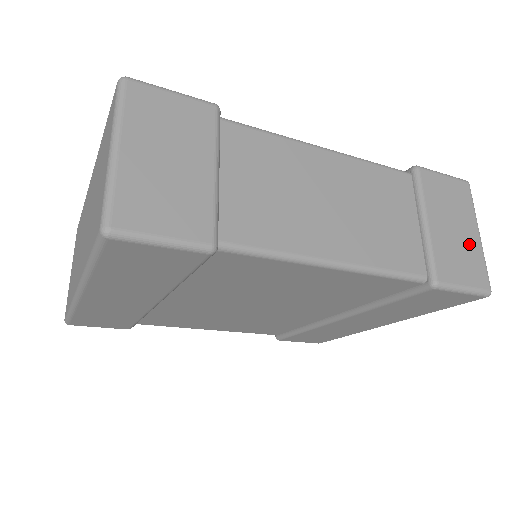
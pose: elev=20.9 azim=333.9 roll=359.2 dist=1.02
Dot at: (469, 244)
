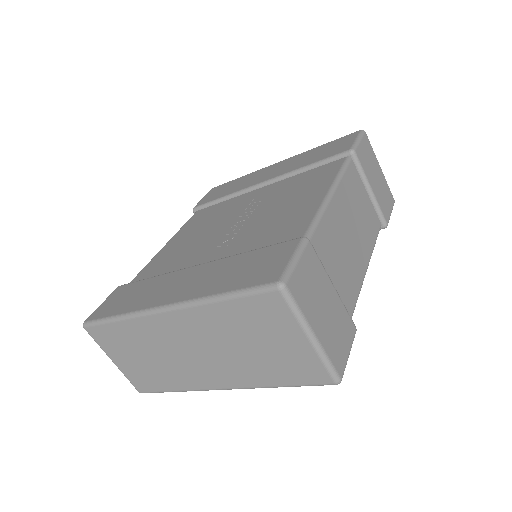
Dot at: (382, 181)
